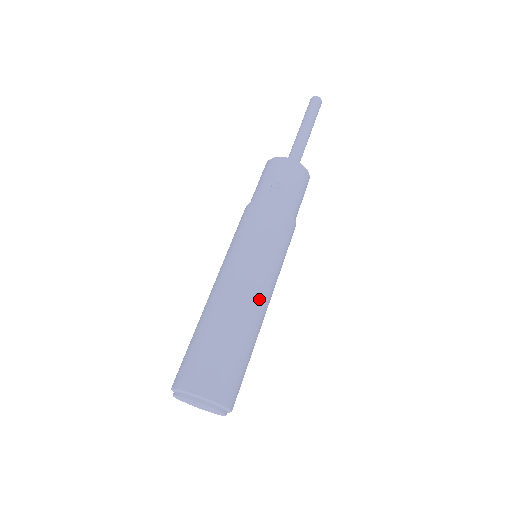
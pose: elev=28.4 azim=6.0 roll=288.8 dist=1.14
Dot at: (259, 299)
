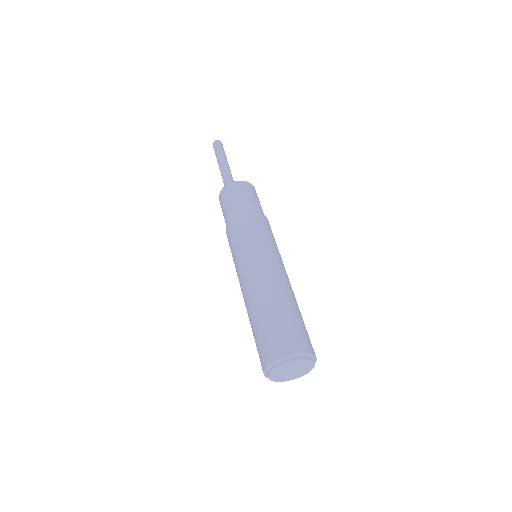
Dot at: occluded
